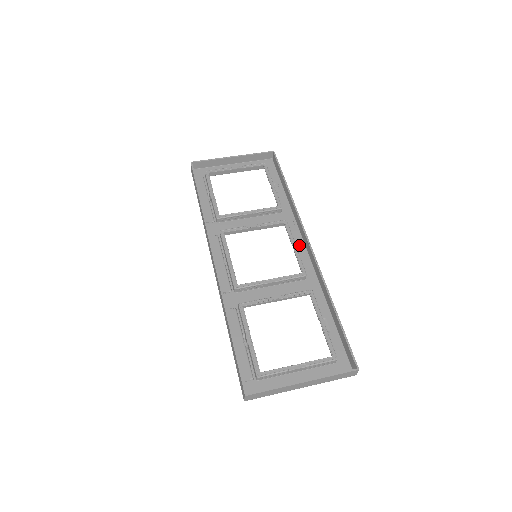
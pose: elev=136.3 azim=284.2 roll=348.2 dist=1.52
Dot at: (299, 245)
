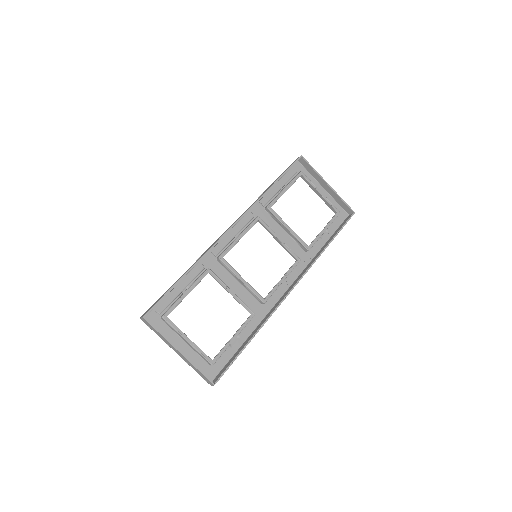
Dot at: (287, 282)
